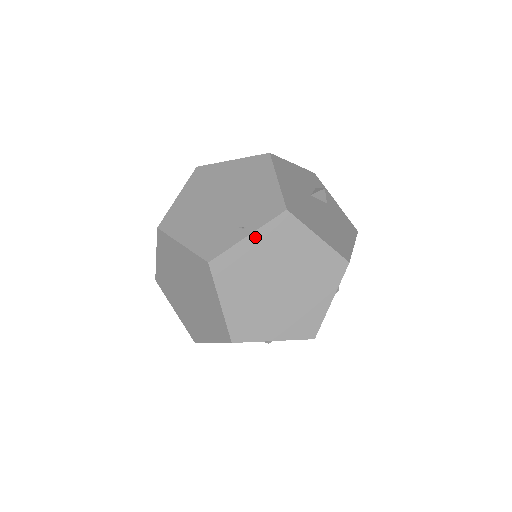
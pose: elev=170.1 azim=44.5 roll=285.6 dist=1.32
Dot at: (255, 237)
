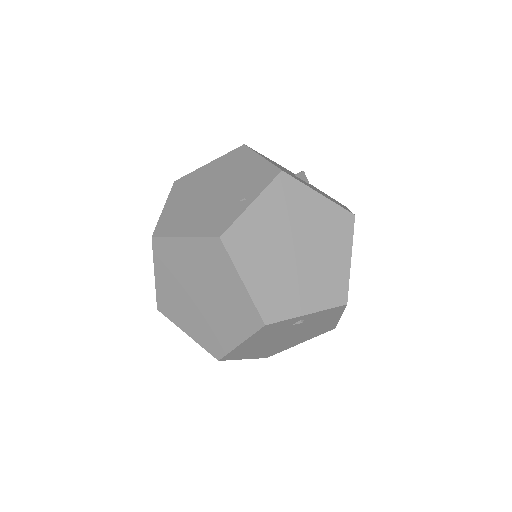
Dot at: (259, 203)
